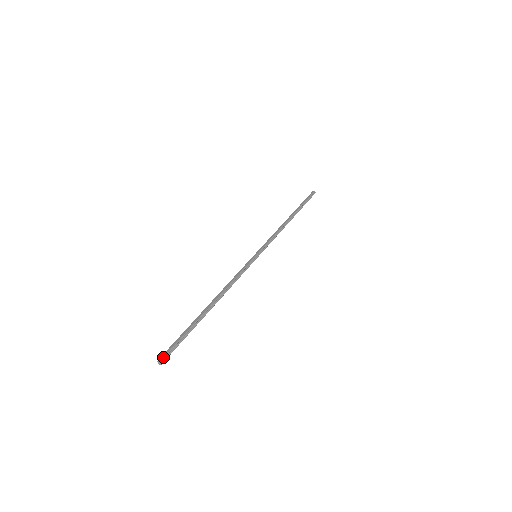
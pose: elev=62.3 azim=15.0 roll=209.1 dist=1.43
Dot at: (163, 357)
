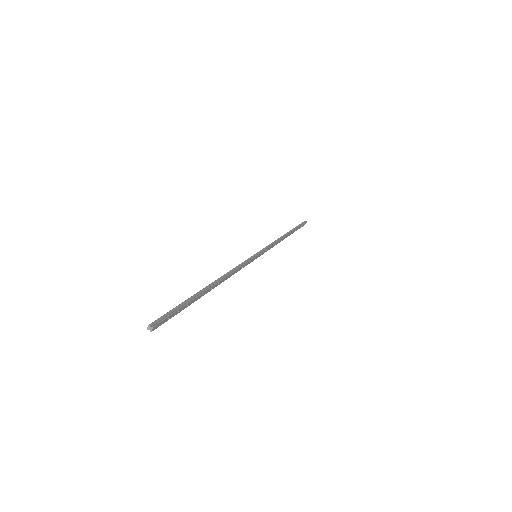
Dot at: (153, 322)
